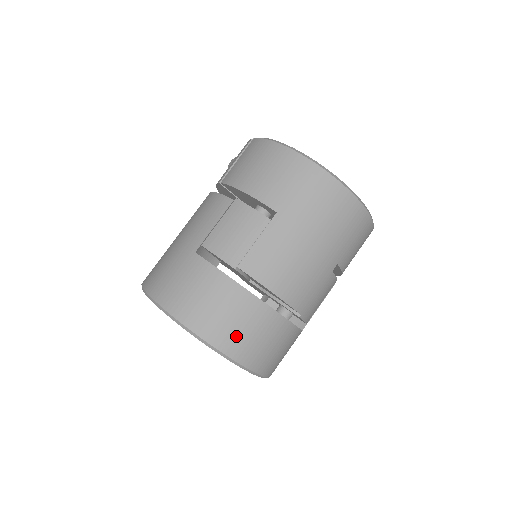
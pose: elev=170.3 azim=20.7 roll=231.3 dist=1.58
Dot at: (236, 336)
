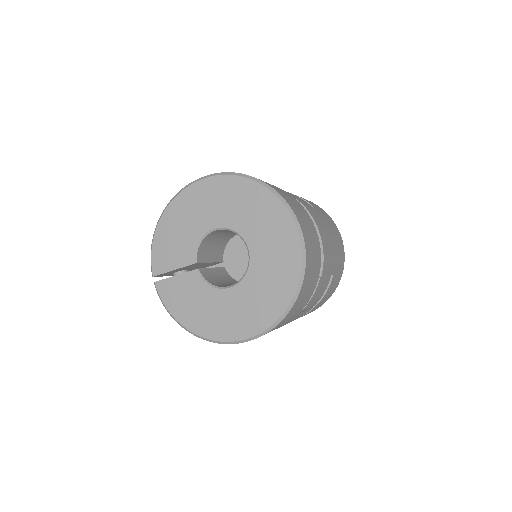
Dot at: (305, 227)
